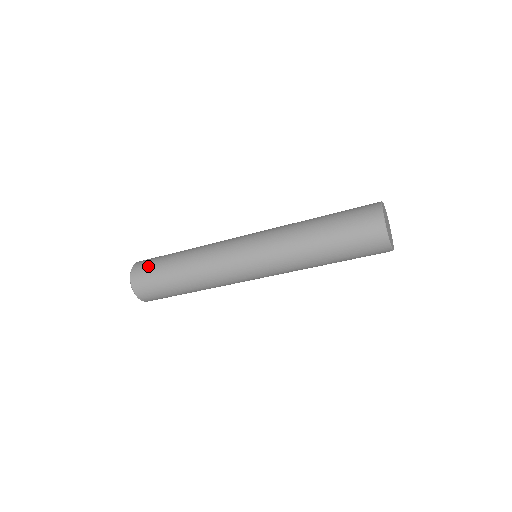
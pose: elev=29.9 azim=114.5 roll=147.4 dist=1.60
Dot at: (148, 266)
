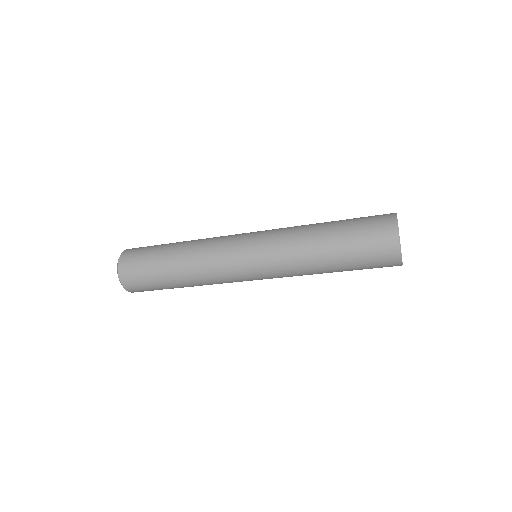
Dot at: (144, 247)
